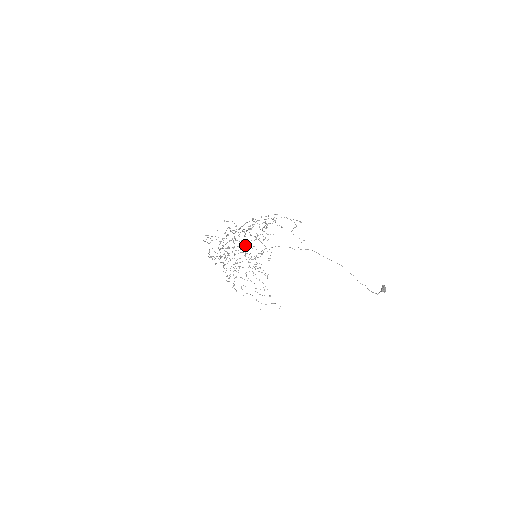
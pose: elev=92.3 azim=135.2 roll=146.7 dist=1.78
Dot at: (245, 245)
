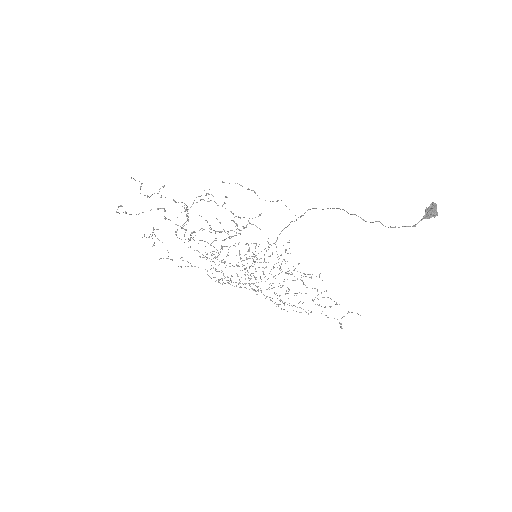
Dot at: (249, 248)
